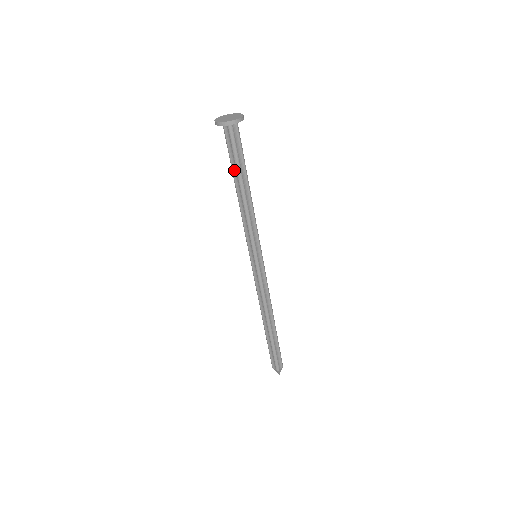
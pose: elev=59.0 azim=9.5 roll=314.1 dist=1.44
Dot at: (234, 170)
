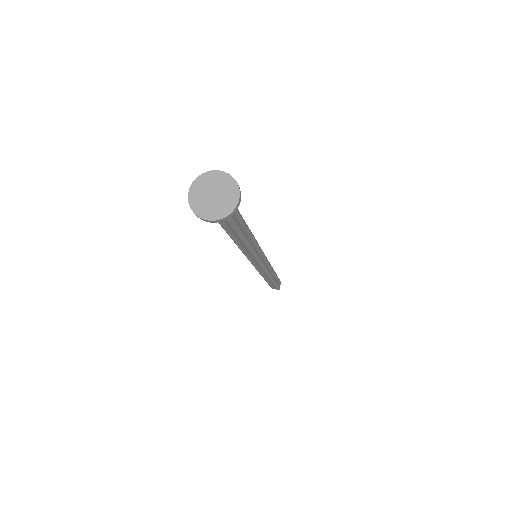
Dot at: (228, 230)
